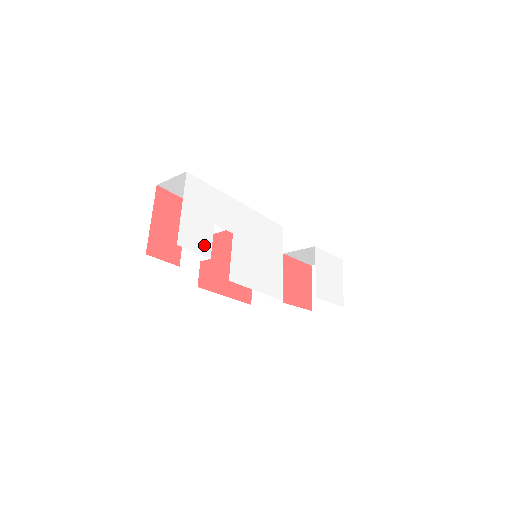
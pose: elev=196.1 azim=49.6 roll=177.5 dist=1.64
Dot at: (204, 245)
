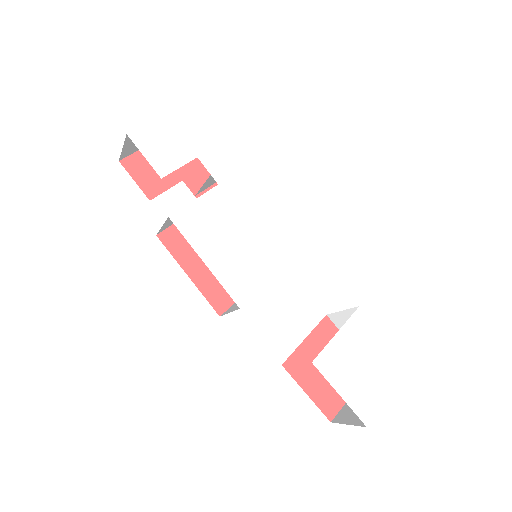
Dot at: (164, 162)
